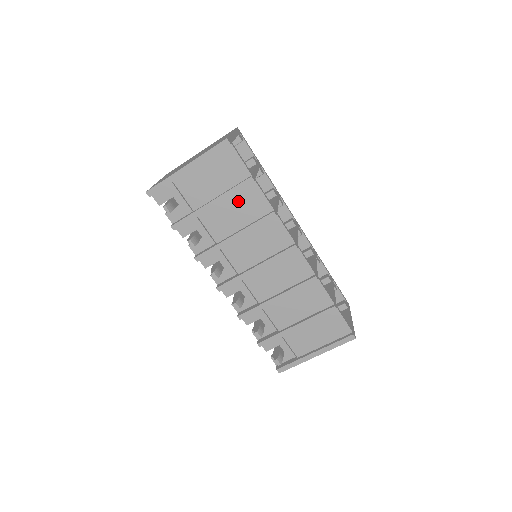
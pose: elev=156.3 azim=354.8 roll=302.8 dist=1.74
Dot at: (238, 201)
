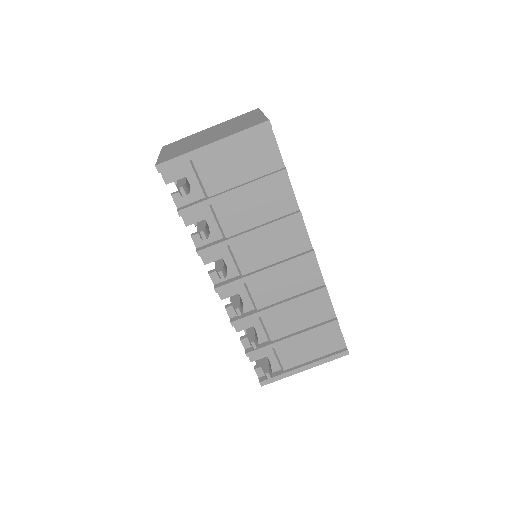
Dot at: (263, 194)
